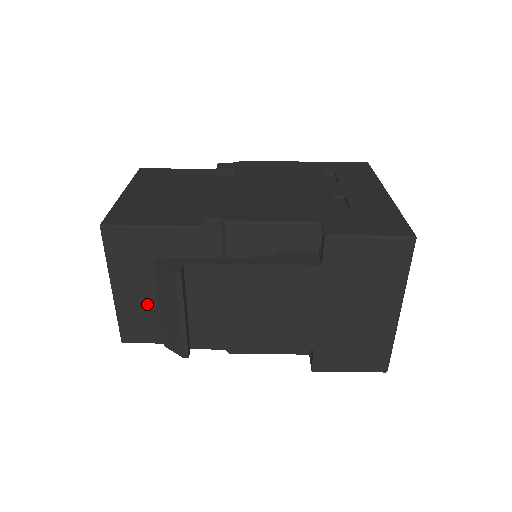
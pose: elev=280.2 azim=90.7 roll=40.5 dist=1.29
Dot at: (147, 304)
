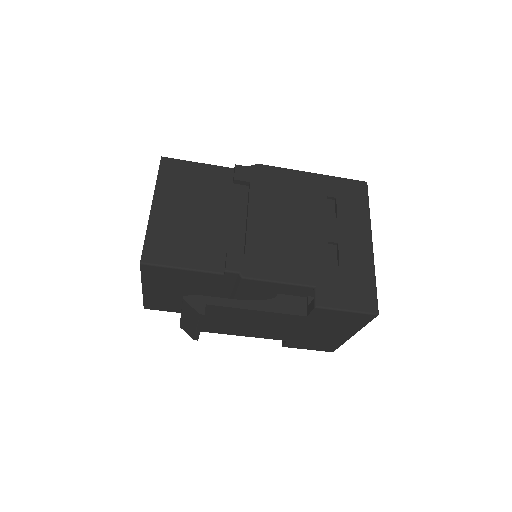
Dot at: (168, 297)
